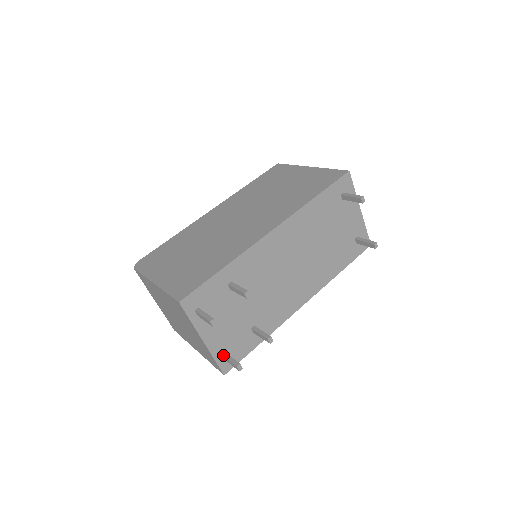
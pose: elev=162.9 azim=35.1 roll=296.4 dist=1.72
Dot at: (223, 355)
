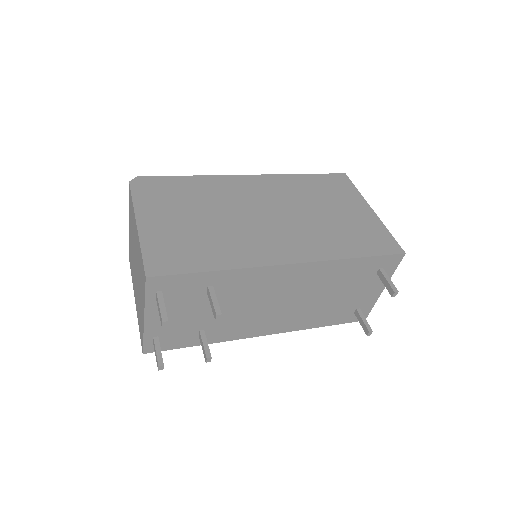
Dot at: (154, 340)
